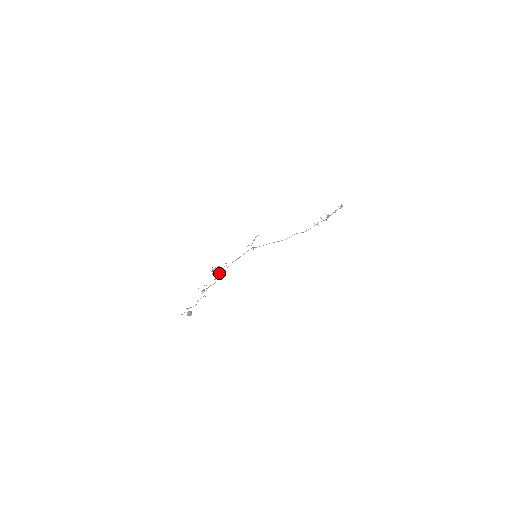
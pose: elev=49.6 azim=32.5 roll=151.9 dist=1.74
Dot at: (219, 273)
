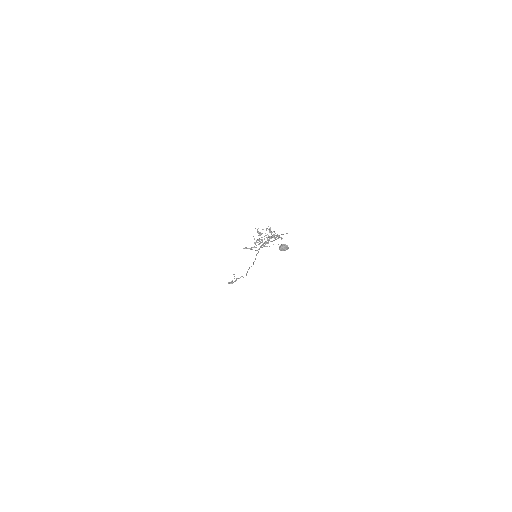
Dot at: (276, 236)
